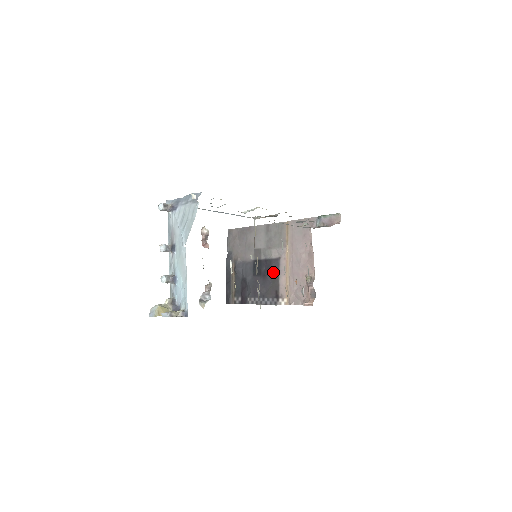
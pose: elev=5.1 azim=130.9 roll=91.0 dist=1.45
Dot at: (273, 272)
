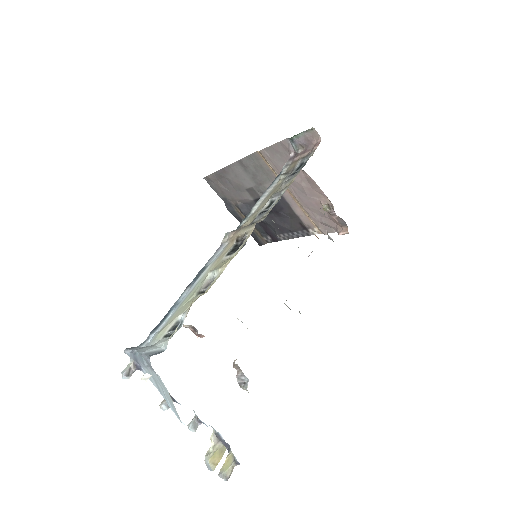
Dot at: (283, 207)
